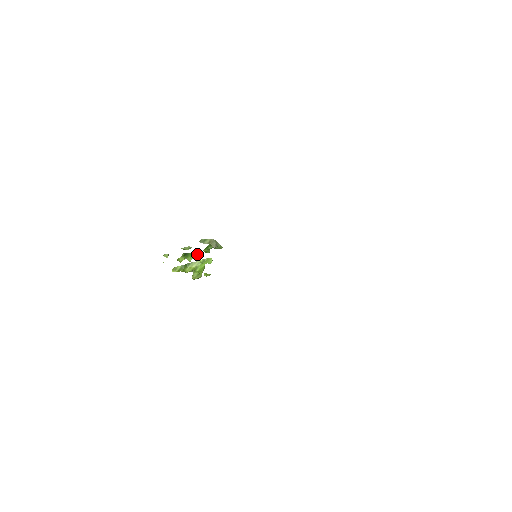
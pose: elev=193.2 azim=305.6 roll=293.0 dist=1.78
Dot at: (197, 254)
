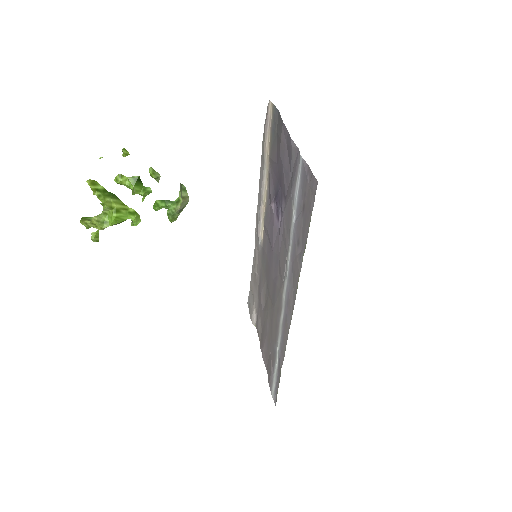
Dot at: (144, 196)
